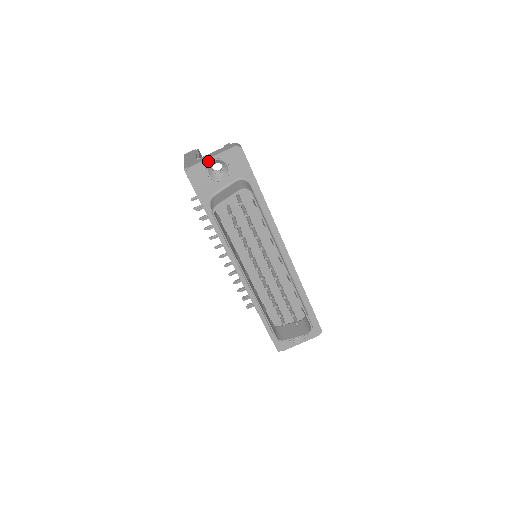
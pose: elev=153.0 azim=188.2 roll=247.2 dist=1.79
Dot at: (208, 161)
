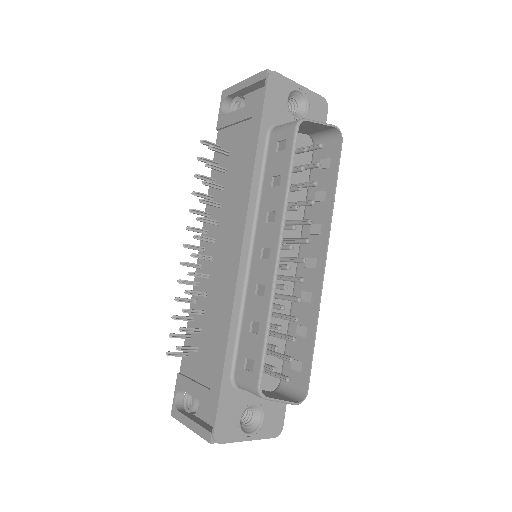
Dot at: (295, 85)
